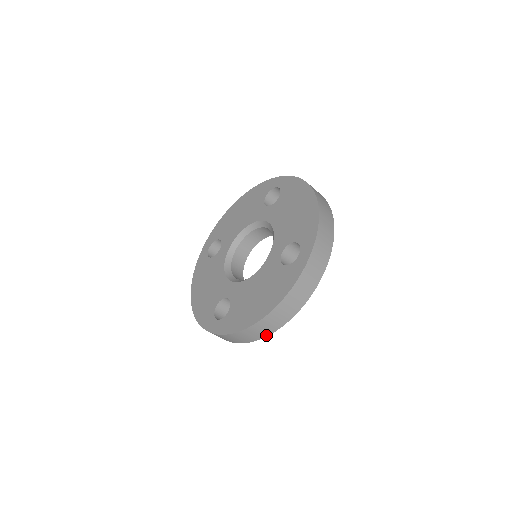
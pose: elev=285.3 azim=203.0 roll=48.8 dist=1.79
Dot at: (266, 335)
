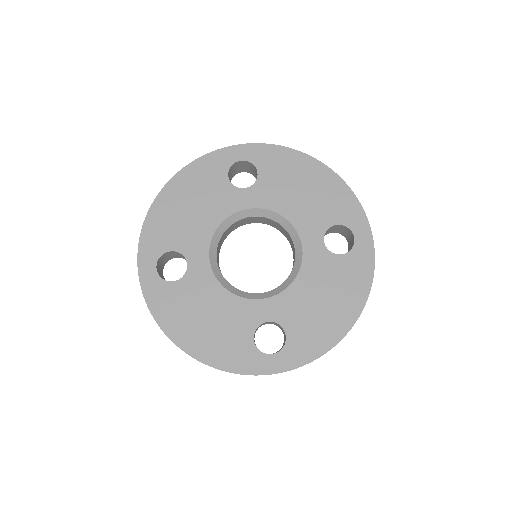
Dot at: occluded
